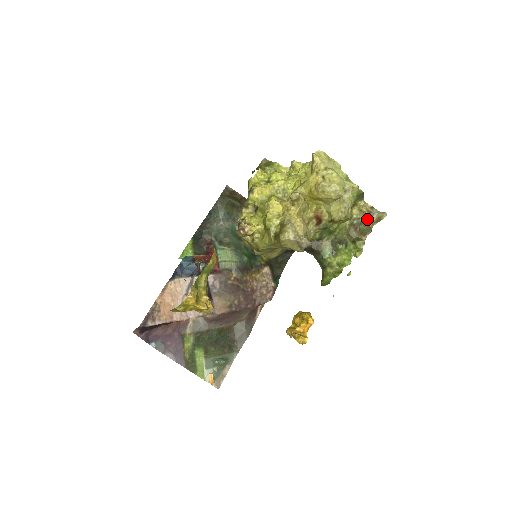
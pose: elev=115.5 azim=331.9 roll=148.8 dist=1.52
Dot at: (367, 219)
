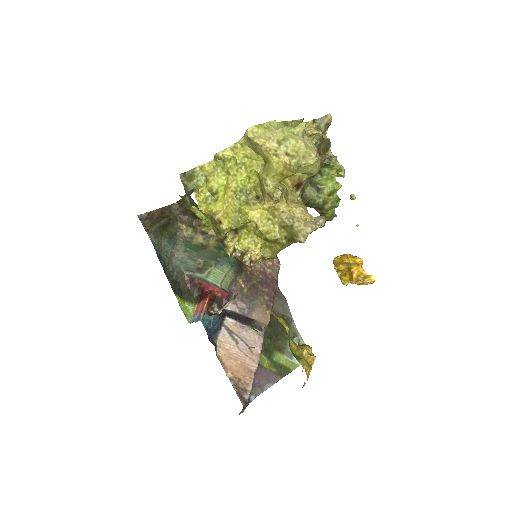
Dot at: (322, 137)
